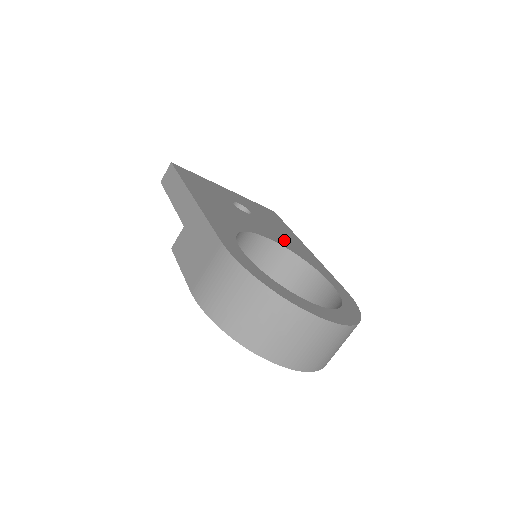
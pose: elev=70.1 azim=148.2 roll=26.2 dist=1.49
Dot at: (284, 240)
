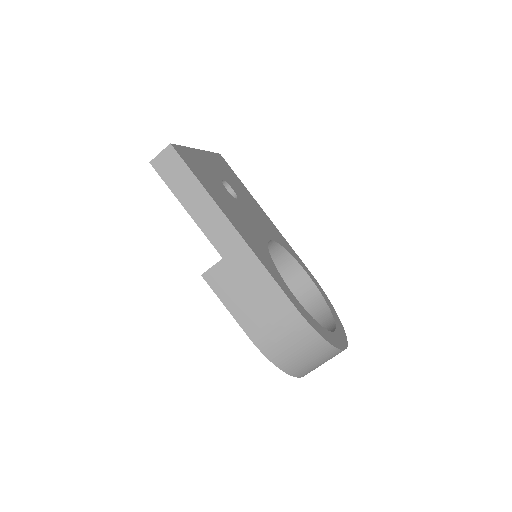
Dot at: (266, 225)
